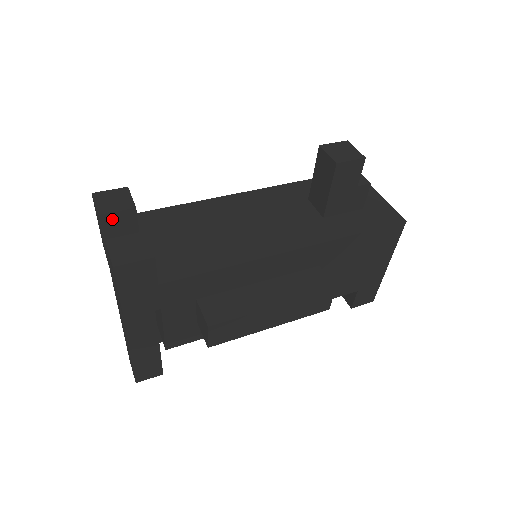
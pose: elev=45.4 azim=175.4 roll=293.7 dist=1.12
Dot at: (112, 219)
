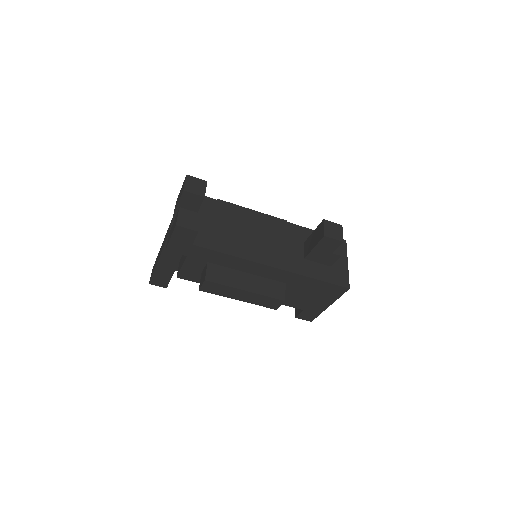
Dot at: (189, 196)
